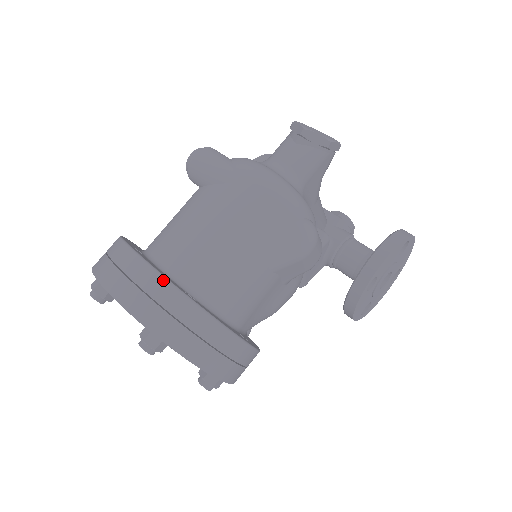
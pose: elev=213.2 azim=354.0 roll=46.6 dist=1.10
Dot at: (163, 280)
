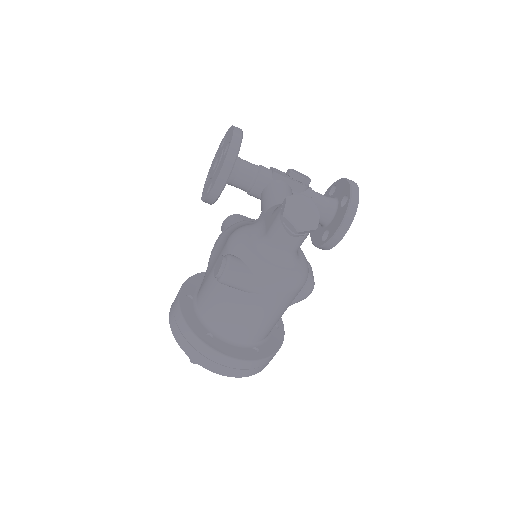
Dot at: (245, 362)
